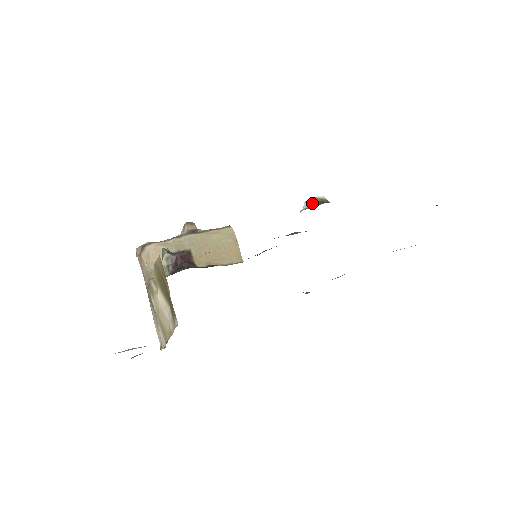
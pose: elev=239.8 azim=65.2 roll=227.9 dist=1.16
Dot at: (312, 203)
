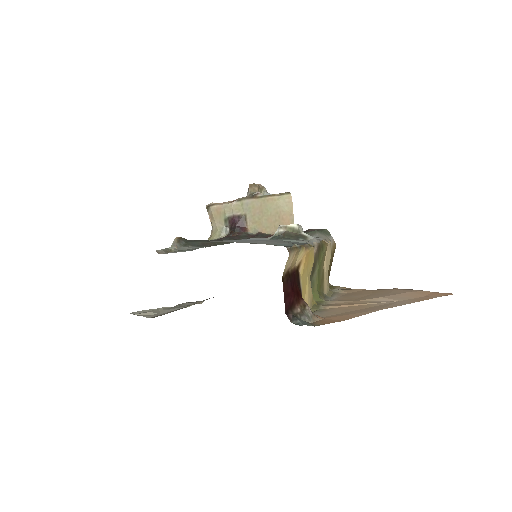
Dot at: (278, 233)
